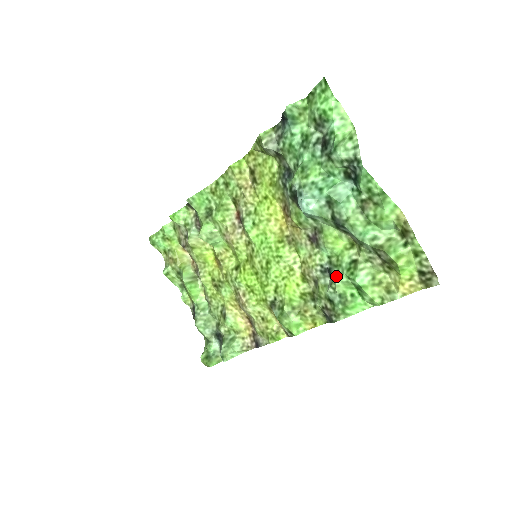
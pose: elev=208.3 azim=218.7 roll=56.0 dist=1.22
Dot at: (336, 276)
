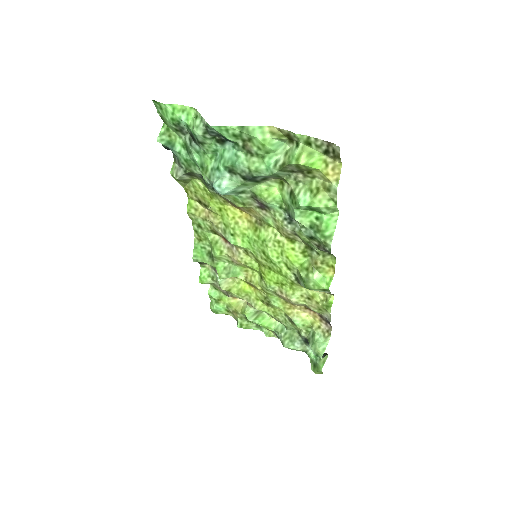
Dot at: (293, 216)
